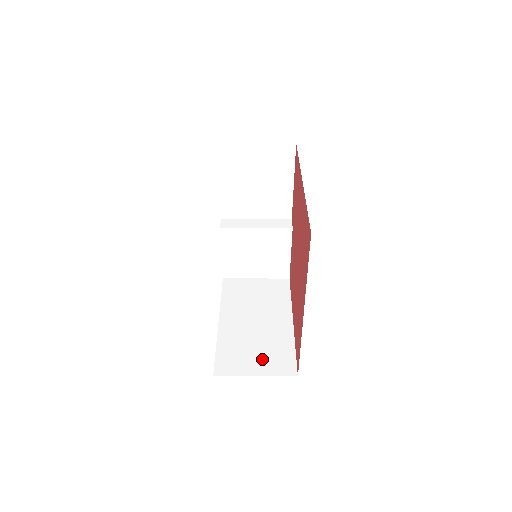
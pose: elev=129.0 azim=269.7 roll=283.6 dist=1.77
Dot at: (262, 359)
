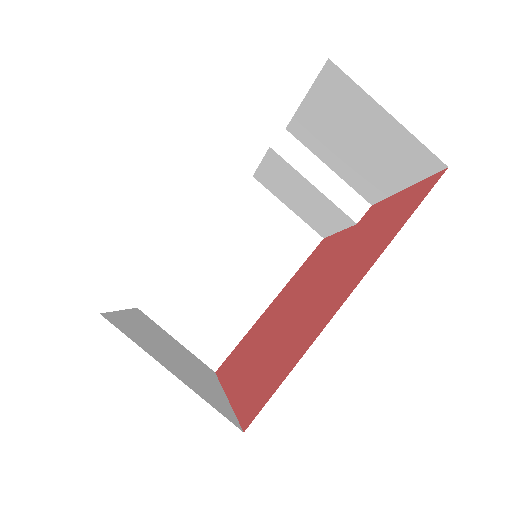
Dot at: (199, 325)
